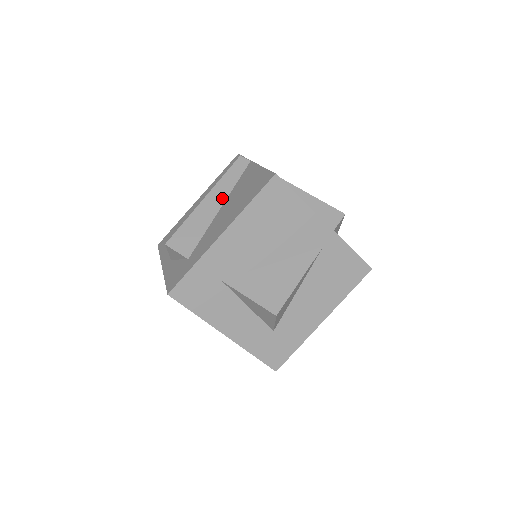
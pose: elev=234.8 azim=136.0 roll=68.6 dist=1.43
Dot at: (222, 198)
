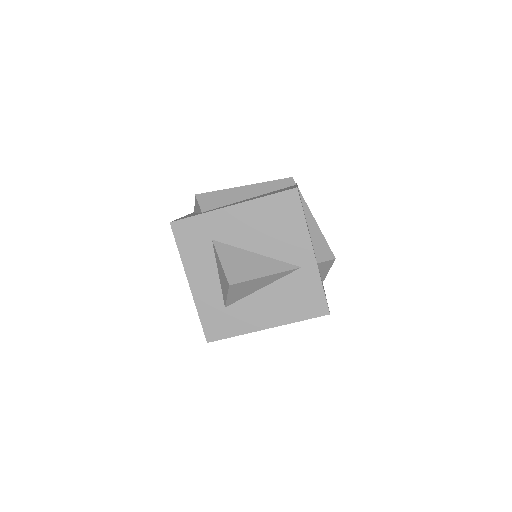
Dot at: (257, 193)
